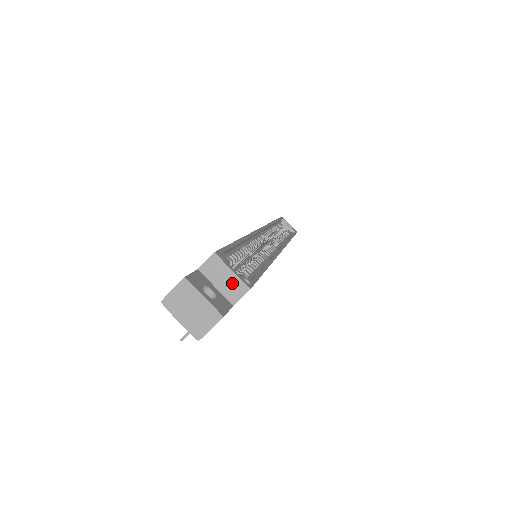
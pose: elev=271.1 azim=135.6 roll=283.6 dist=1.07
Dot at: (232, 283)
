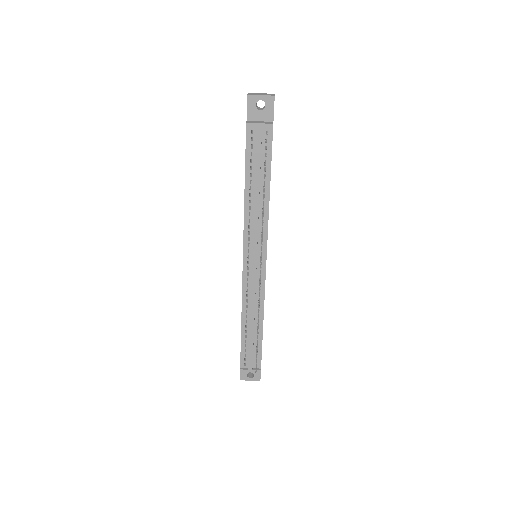
Dot at: occluded
